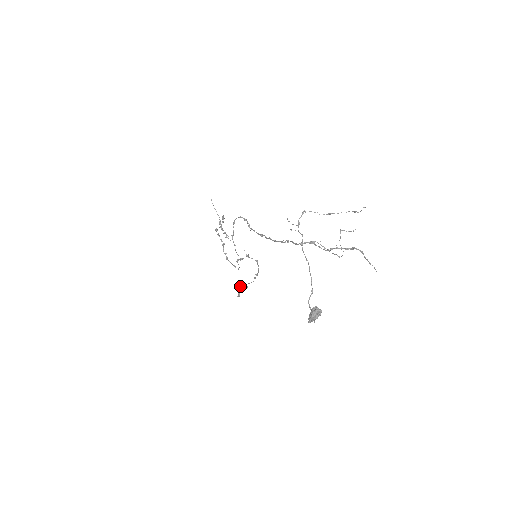
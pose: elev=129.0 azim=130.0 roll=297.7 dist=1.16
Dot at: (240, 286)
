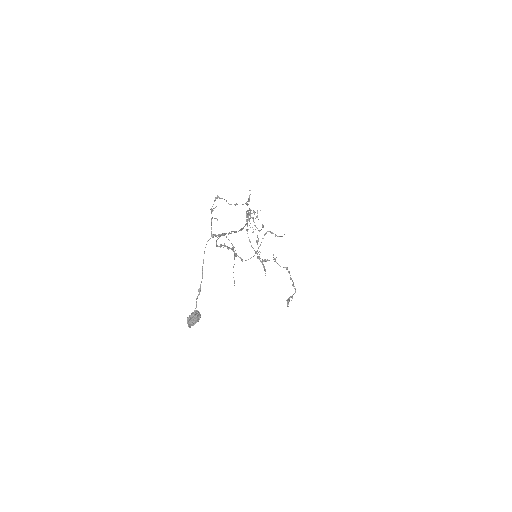
Dot at: occluded
